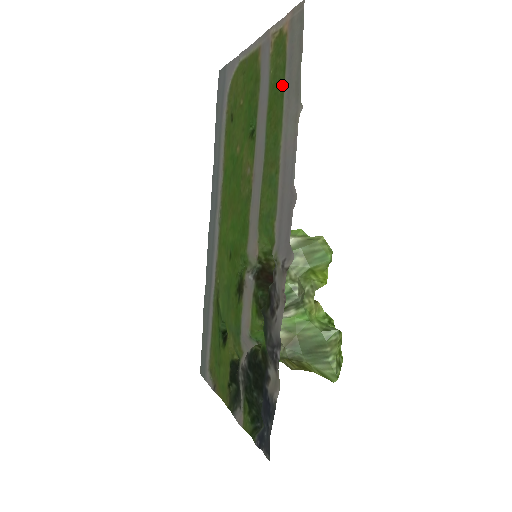
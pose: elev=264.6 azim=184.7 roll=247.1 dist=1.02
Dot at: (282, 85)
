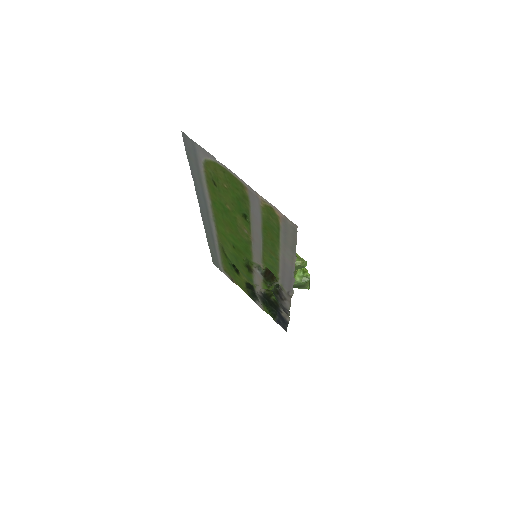
Dot at: (277, 233)
